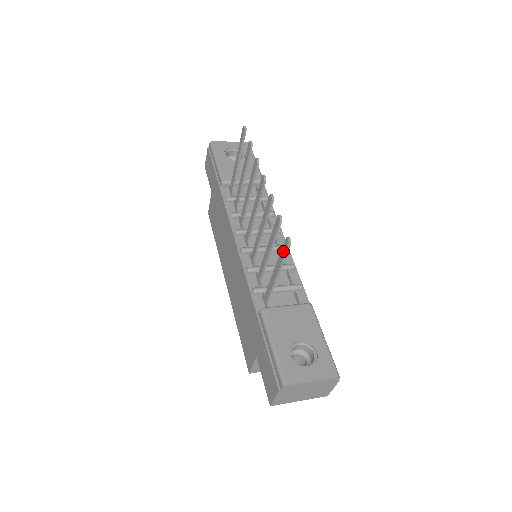
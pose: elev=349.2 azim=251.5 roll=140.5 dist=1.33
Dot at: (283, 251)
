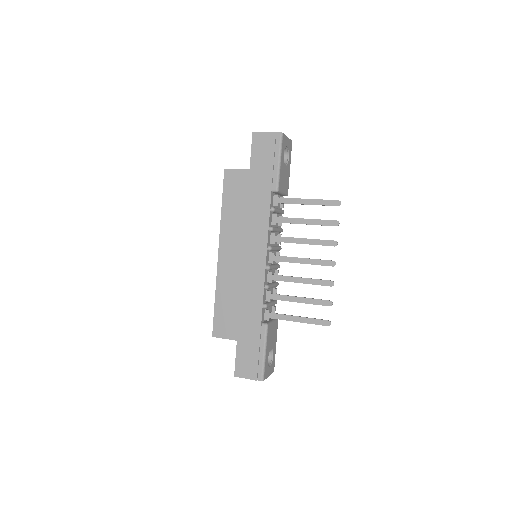
Dot at: (319, 322)
